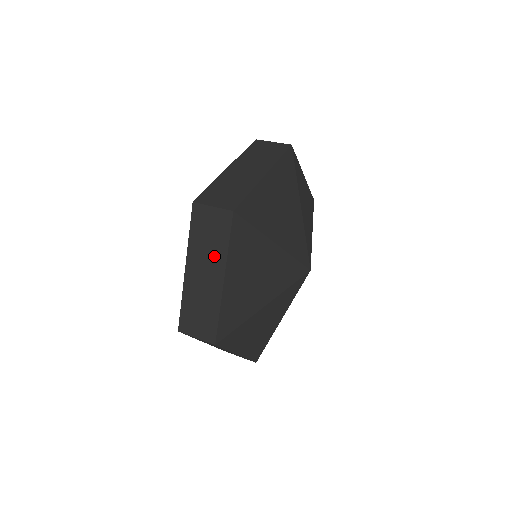
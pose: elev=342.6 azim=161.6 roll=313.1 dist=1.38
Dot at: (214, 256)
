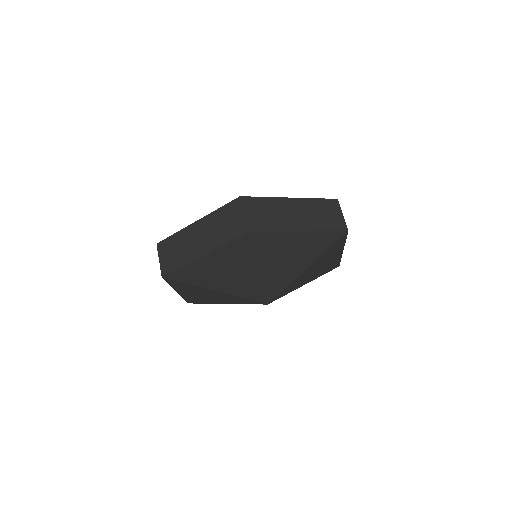
Dot at: occluded
